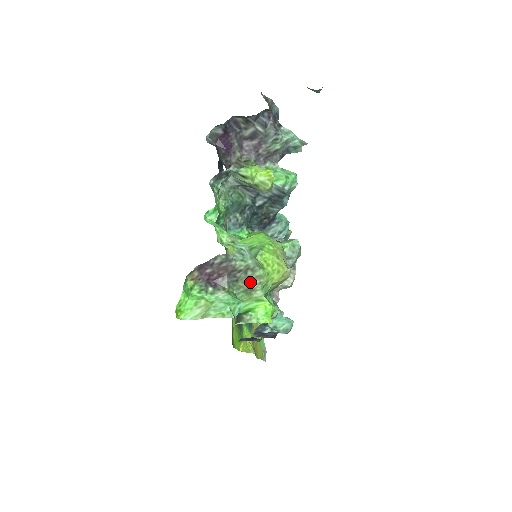
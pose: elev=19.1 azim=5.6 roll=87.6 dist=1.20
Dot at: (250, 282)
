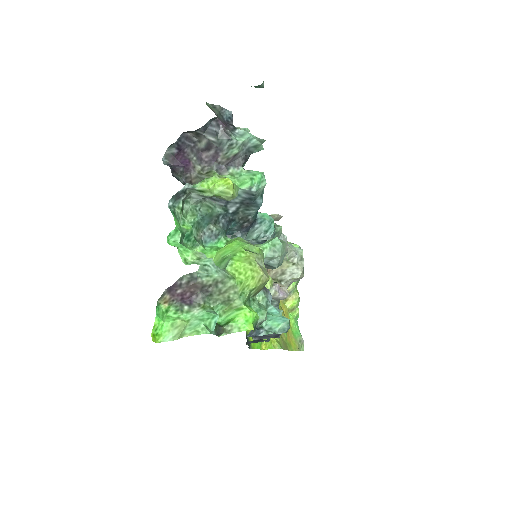
Dot at: (225, 294)
